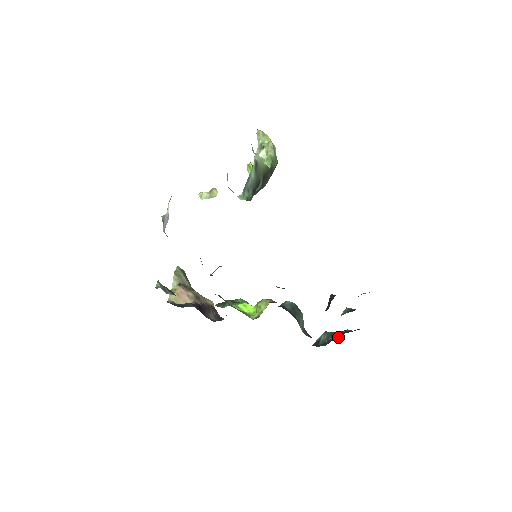
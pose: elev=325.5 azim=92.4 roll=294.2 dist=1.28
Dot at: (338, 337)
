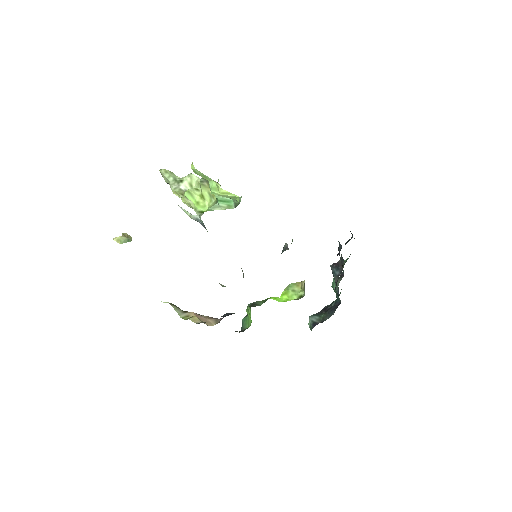
Dot at: (336, 305)
